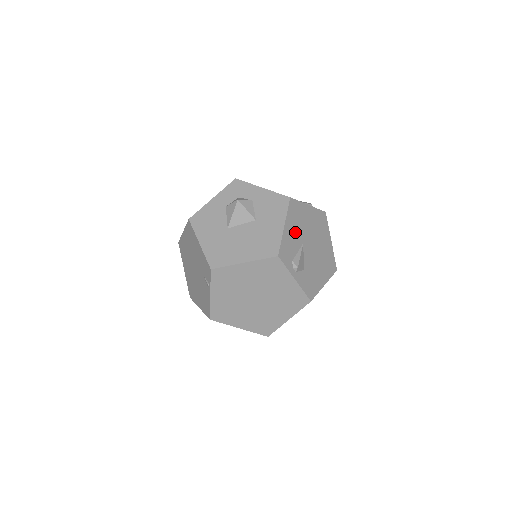
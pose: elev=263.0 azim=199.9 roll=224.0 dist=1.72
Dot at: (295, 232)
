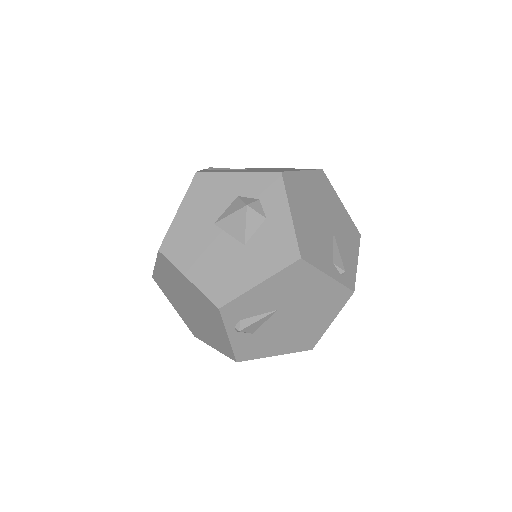
Dot at: (274, 295)
